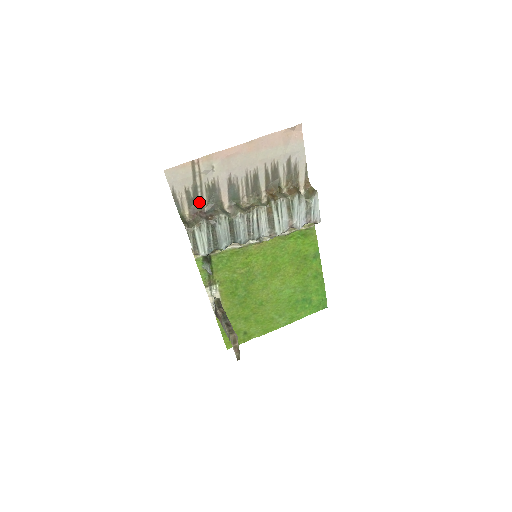
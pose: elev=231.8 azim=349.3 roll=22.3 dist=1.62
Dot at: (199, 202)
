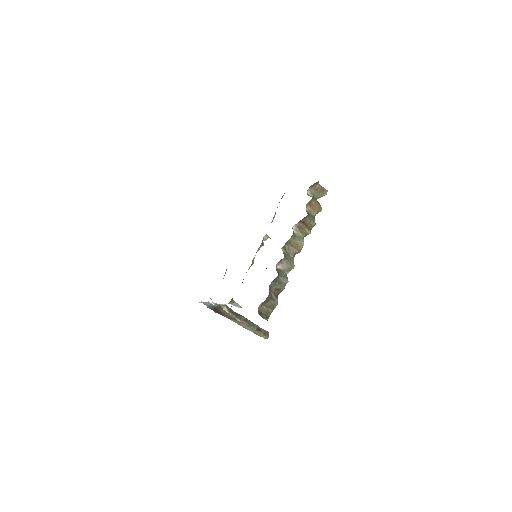
Dot at: occluded
